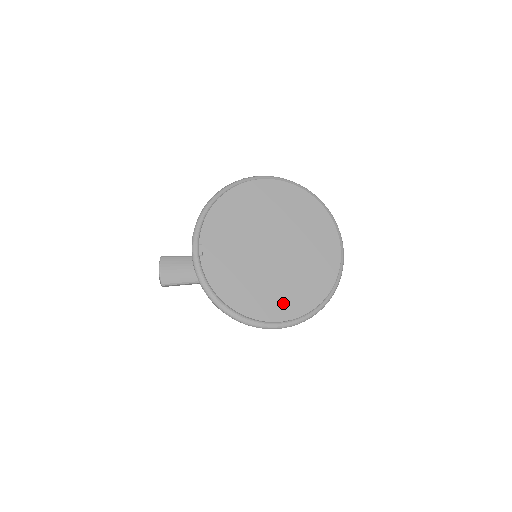
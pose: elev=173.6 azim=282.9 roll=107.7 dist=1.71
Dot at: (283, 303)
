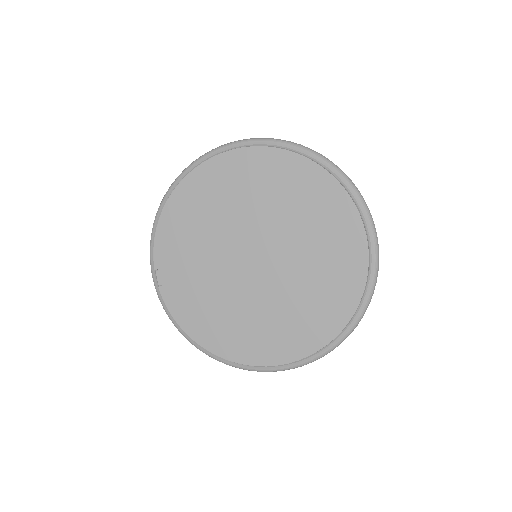
Dot at: (281, 338)
